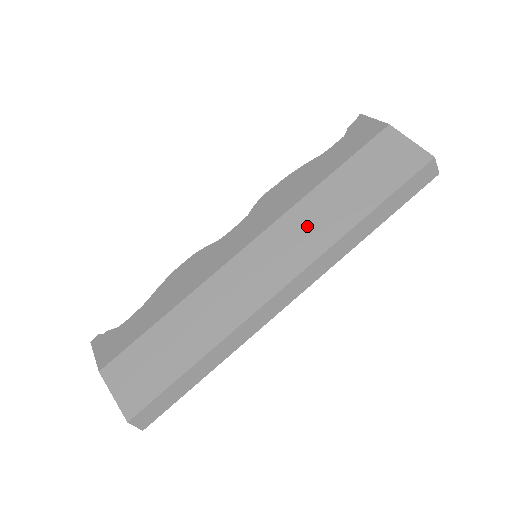
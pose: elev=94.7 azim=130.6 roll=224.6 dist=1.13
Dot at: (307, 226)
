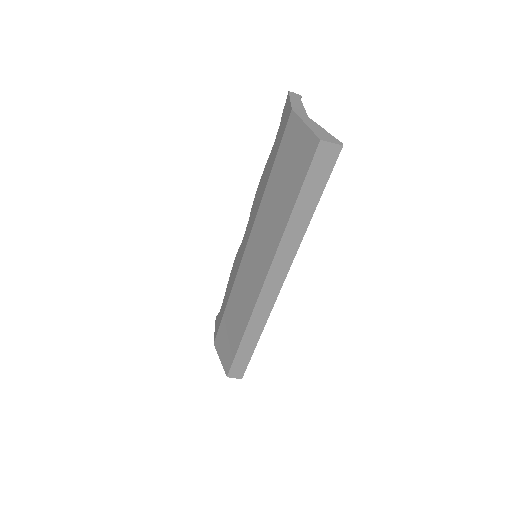
Dot at: (265, 231)
